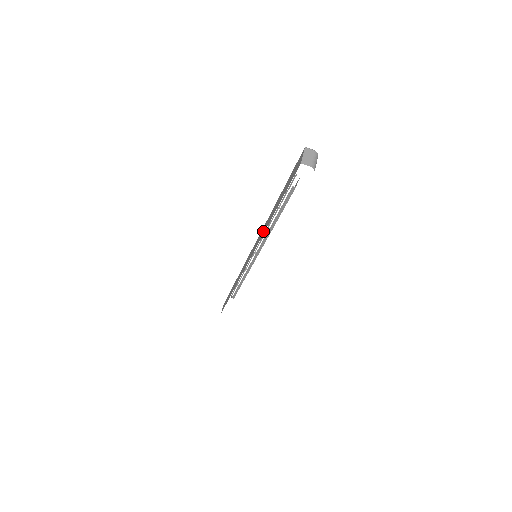
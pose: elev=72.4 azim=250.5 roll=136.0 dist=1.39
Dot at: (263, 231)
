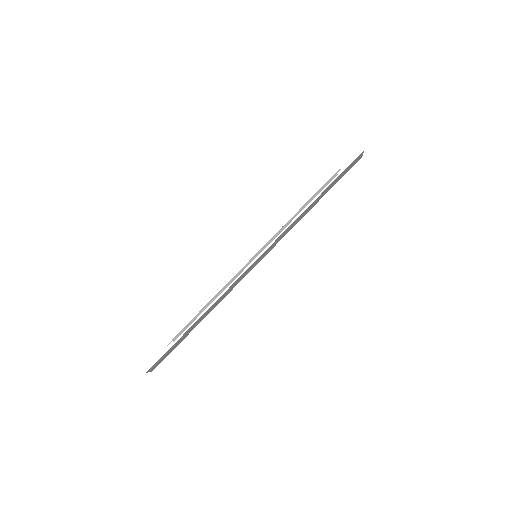
Dot at: occluded
